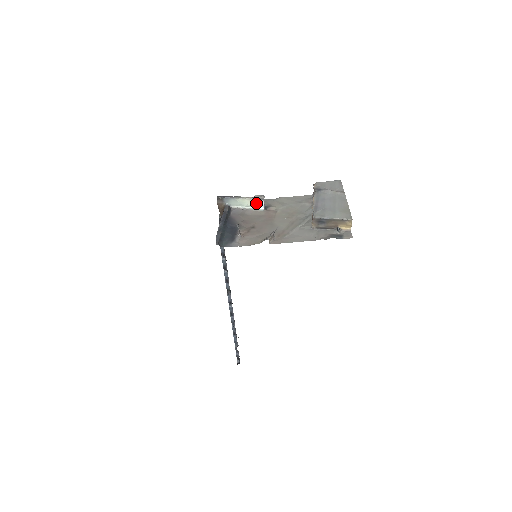
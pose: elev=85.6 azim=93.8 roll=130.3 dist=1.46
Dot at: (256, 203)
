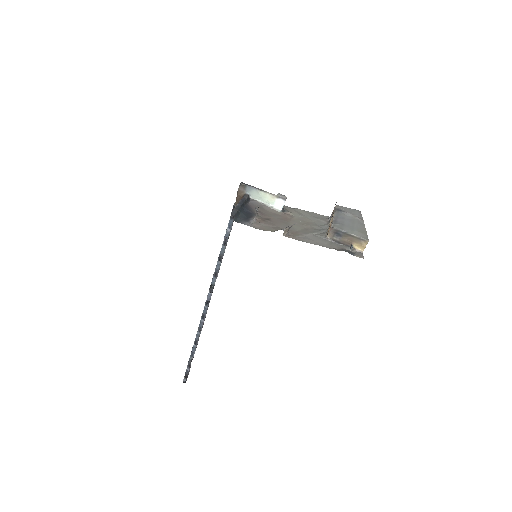
Dot at: (276, 201)
